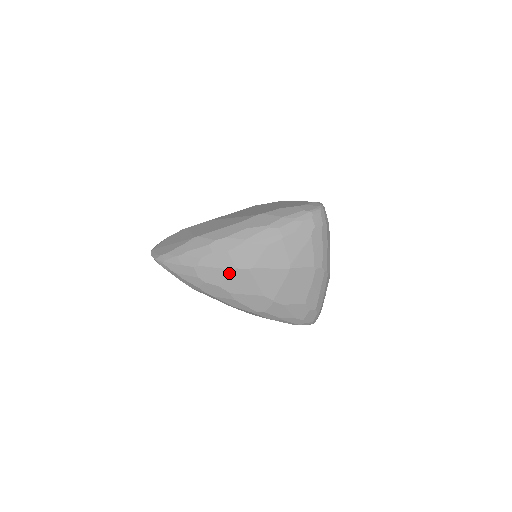
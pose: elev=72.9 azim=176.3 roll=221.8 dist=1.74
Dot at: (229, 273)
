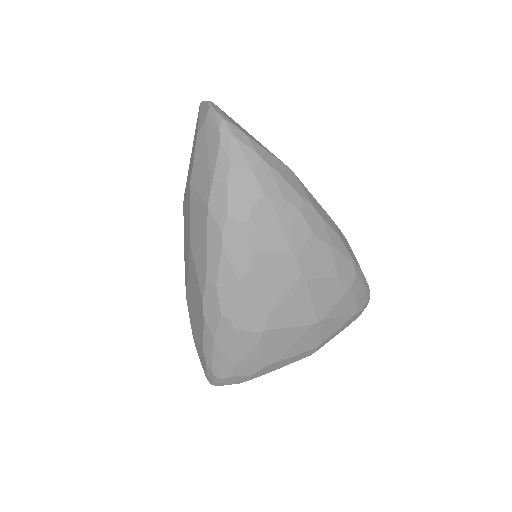
Dot at: (284, 252)
